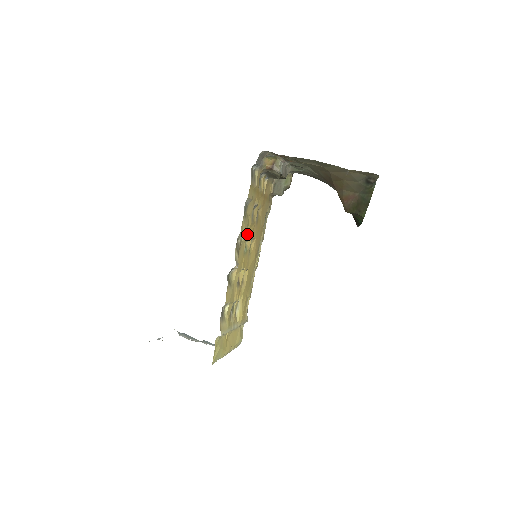
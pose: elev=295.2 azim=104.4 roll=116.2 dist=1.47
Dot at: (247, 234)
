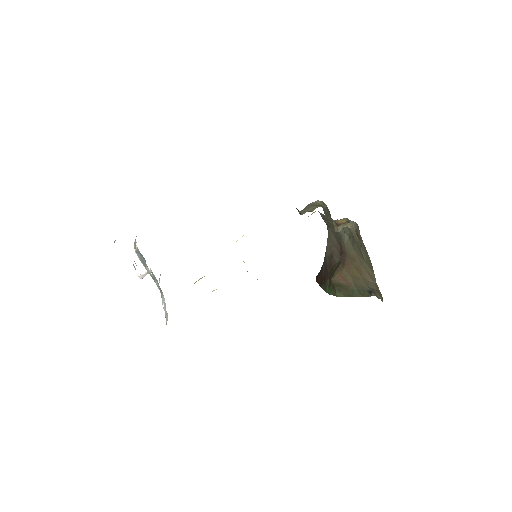
Dot at: occluded
